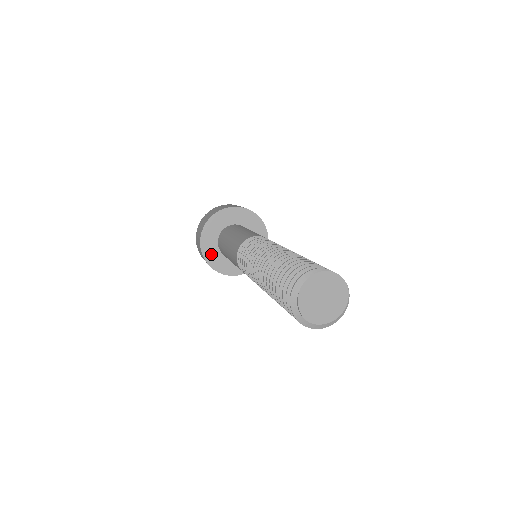
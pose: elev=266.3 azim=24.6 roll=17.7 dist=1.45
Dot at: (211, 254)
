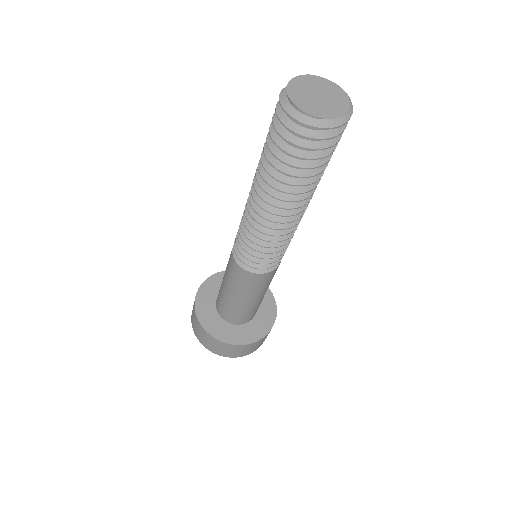
Dot at: (214, 326)
